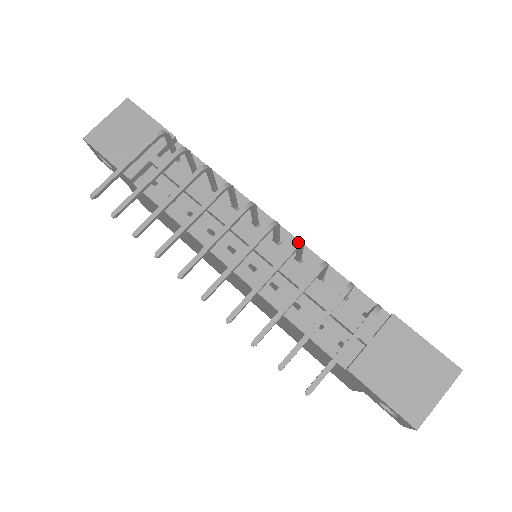
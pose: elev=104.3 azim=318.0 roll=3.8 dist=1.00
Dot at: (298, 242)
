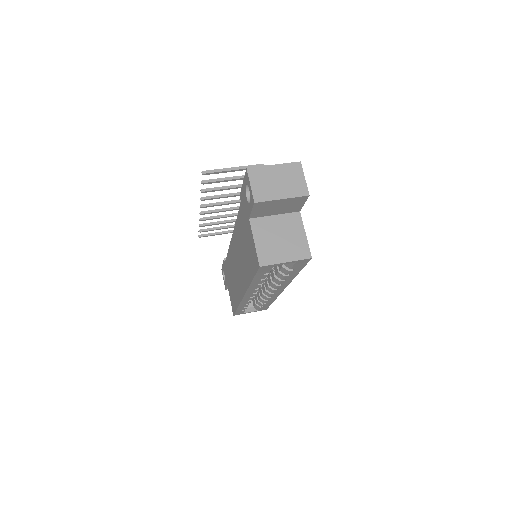
Dot at: occluded
